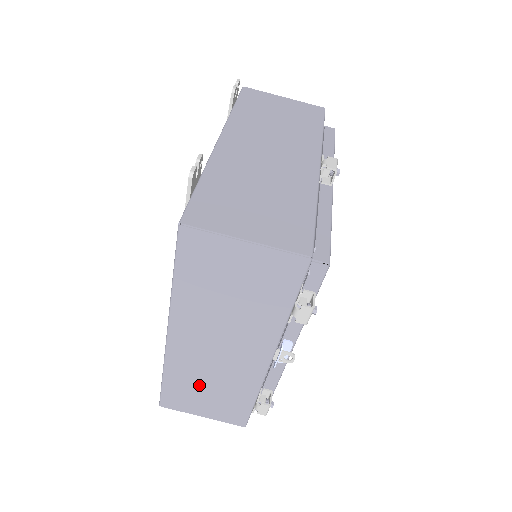
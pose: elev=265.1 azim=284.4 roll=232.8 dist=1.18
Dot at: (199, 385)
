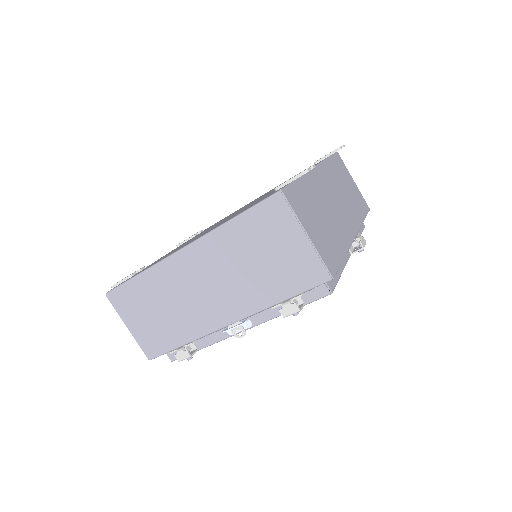
Dot at: (157, 302)
